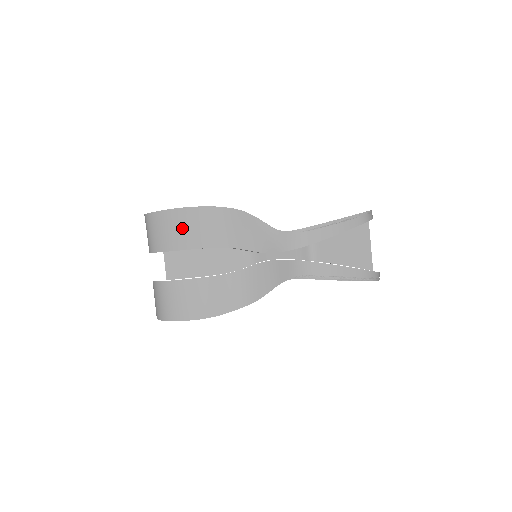
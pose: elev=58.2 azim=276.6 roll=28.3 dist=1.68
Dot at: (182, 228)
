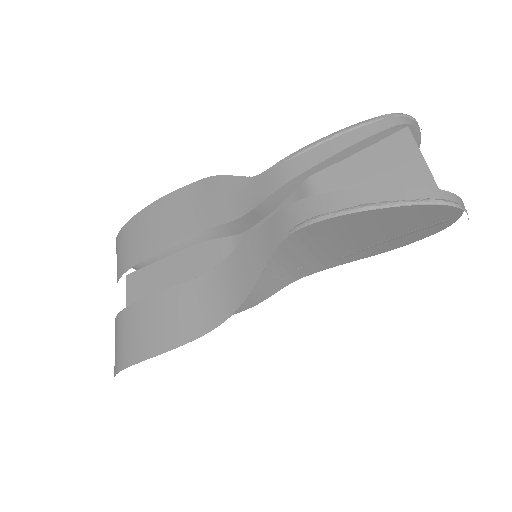
Dot at: (143, 232)
